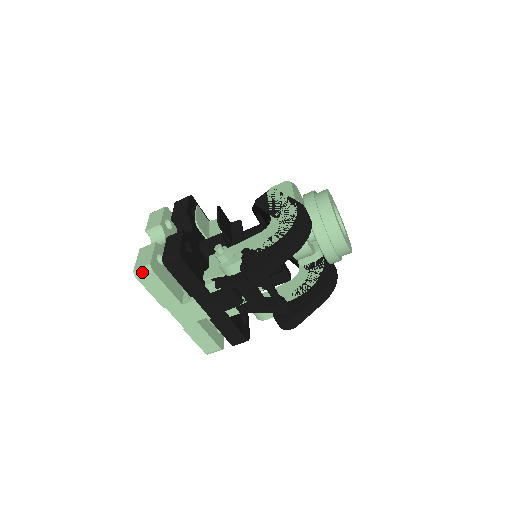
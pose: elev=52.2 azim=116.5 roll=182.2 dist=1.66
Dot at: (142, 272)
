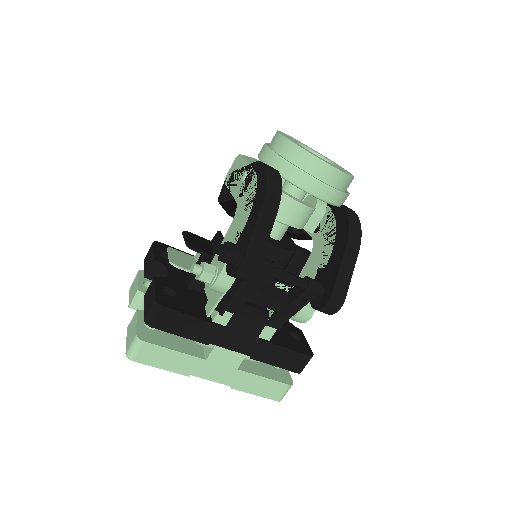
Dot at: (134, 350)
